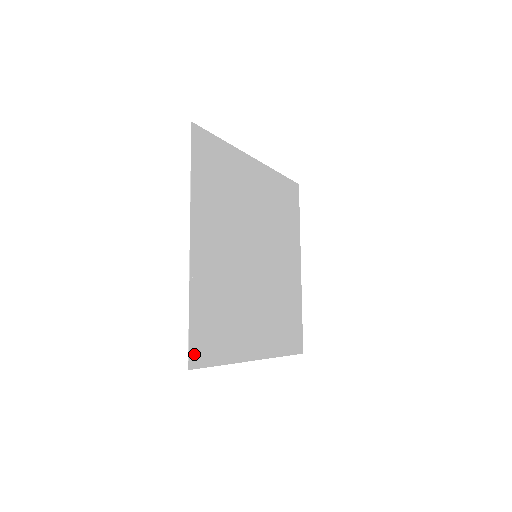
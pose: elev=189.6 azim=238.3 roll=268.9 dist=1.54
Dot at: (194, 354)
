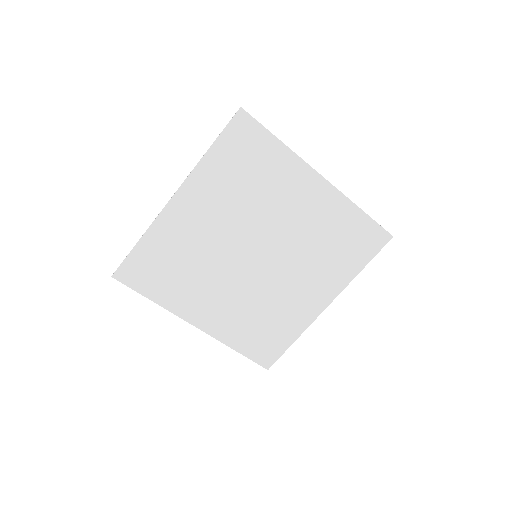
Dot at: (124, 272)
